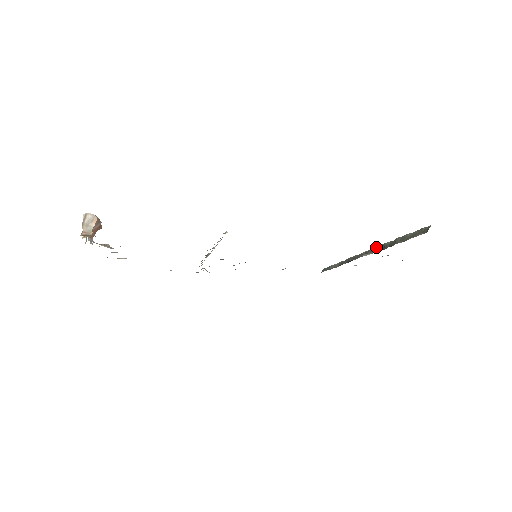
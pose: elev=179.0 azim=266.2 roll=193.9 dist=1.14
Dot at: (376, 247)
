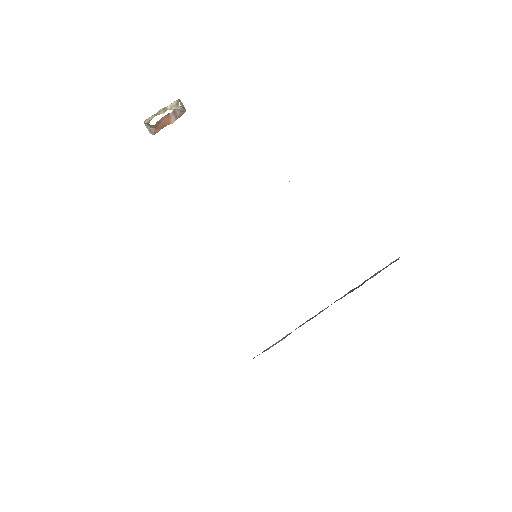
Dot at: (341, 297)
